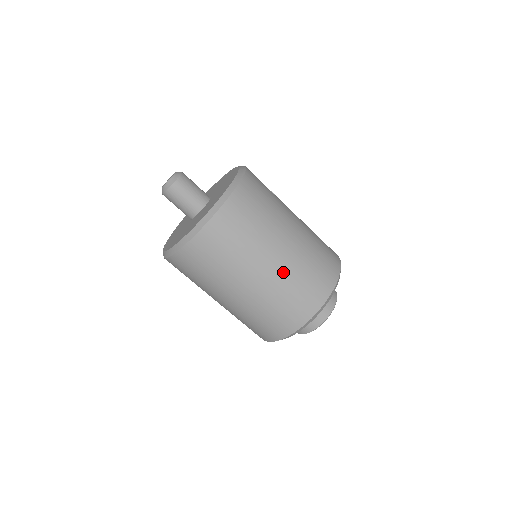
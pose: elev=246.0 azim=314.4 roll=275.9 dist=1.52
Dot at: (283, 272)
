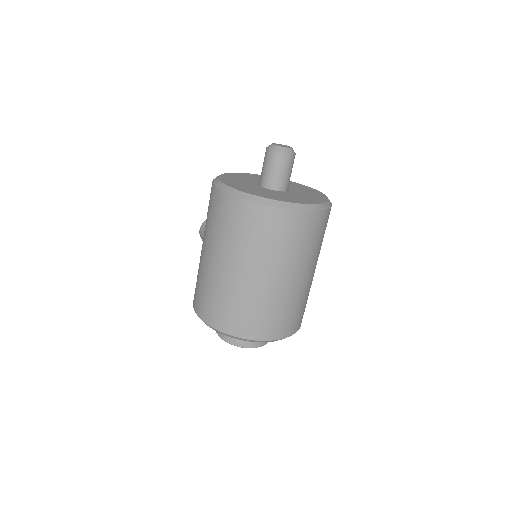
Dot at: (299, 291)
